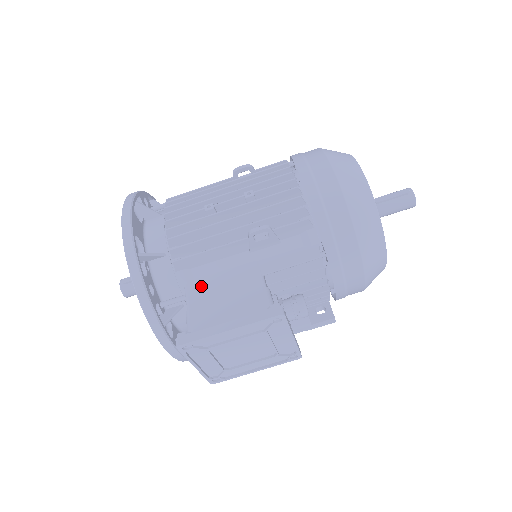
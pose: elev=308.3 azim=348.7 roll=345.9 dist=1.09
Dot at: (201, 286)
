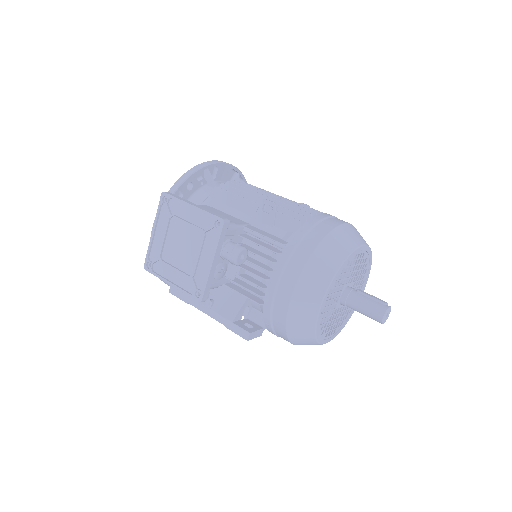
Dot at: (211, 208)
